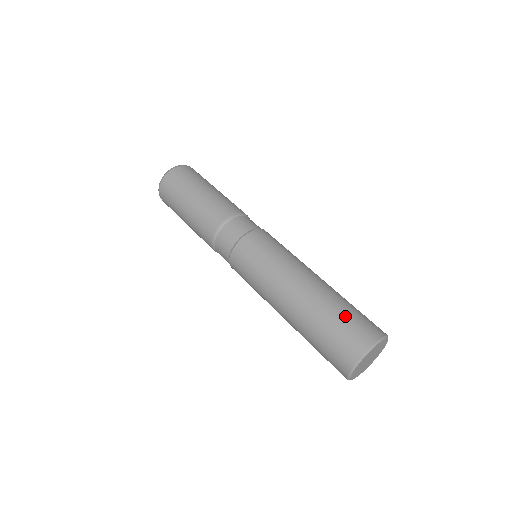
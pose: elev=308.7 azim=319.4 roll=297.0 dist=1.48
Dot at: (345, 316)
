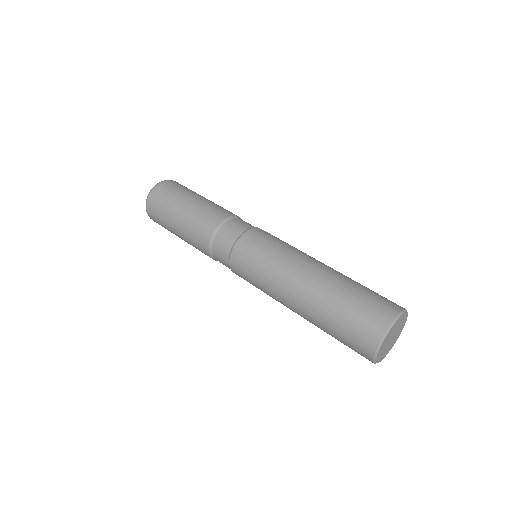
Dot at: (357, 298)
